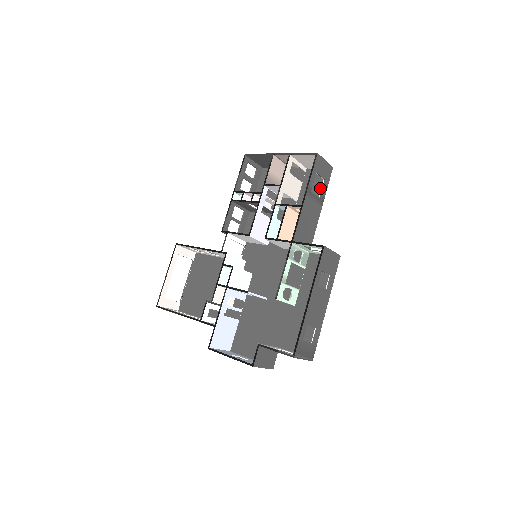
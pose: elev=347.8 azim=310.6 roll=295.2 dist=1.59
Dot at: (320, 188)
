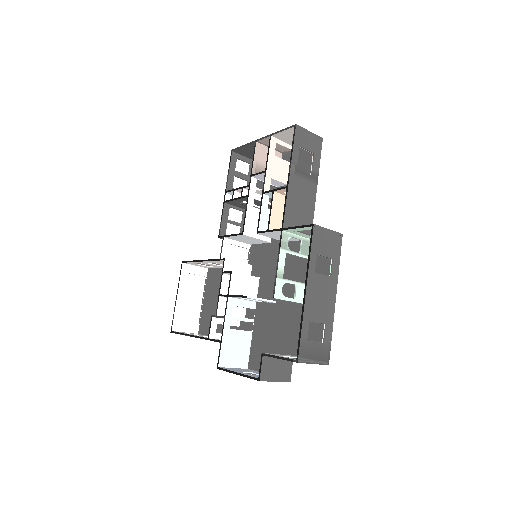
Dot at: occluded
